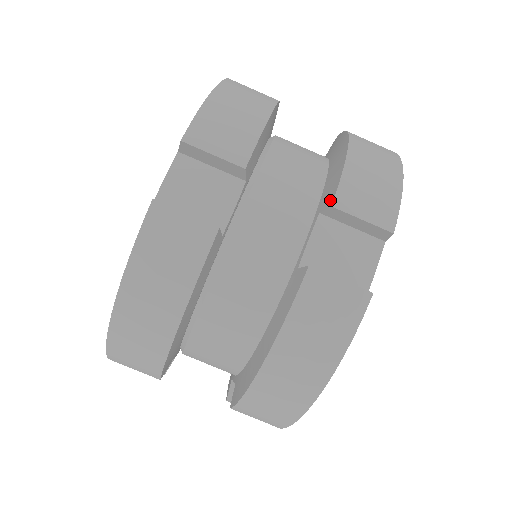
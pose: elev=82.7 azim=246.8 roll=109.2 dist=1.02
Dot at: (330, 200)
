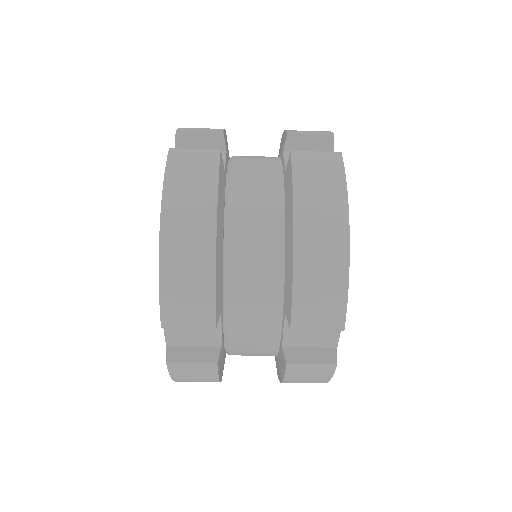
Dot at: (289, 318)
